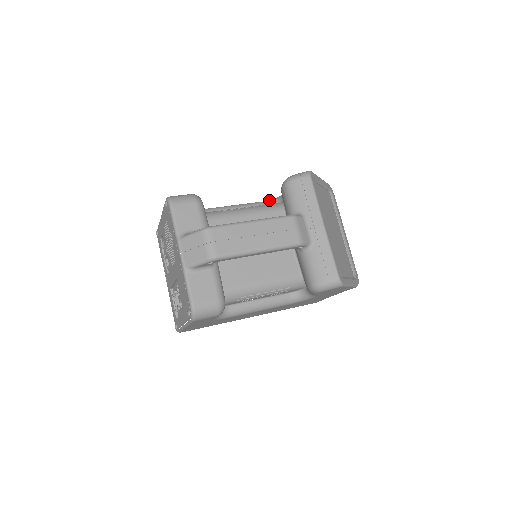
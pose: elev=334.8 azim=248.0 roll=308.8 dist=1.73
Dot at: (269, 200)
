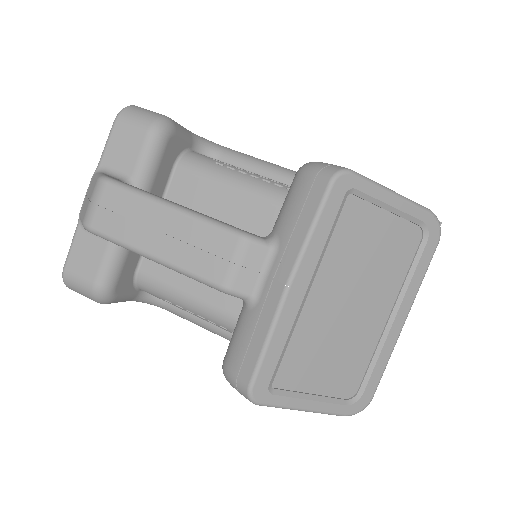
Dot at: occluded
